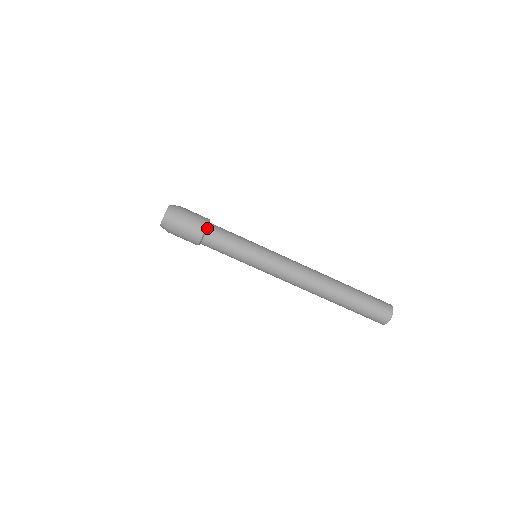
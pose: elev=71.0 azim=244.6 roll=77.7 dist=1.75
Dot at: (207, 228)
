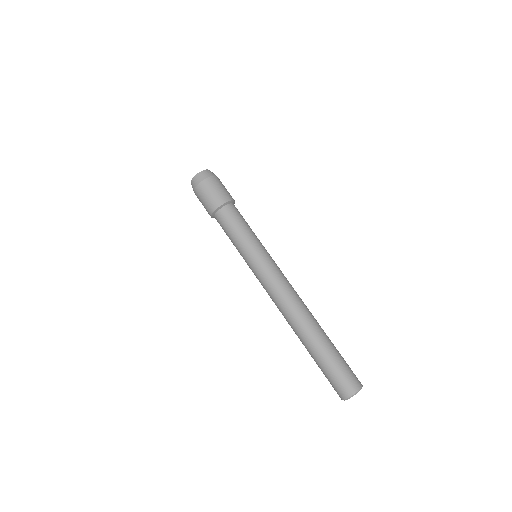
Dot at: (233, 203)
